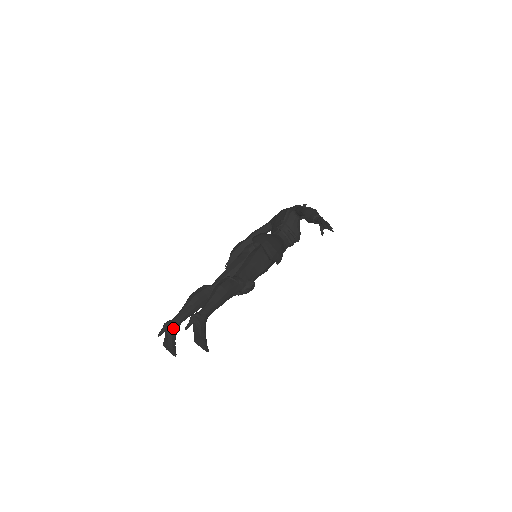
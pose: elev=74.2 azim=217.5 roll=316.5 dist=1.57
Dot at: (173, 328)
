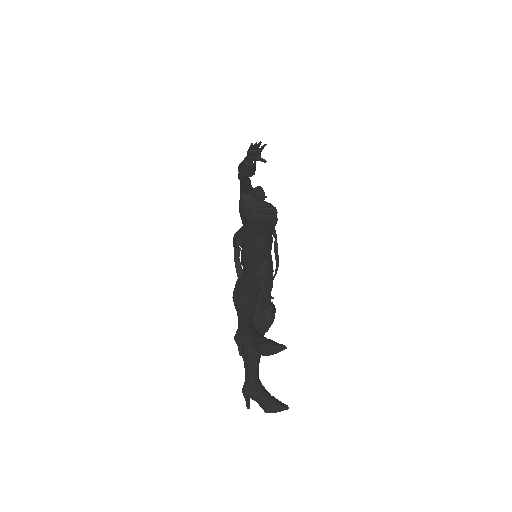
Dot at: (254, 386)
